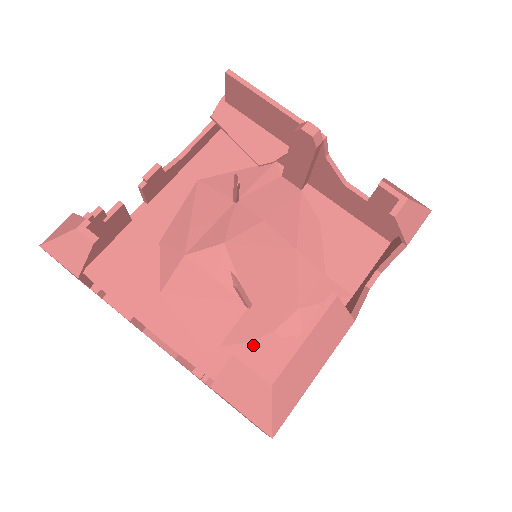
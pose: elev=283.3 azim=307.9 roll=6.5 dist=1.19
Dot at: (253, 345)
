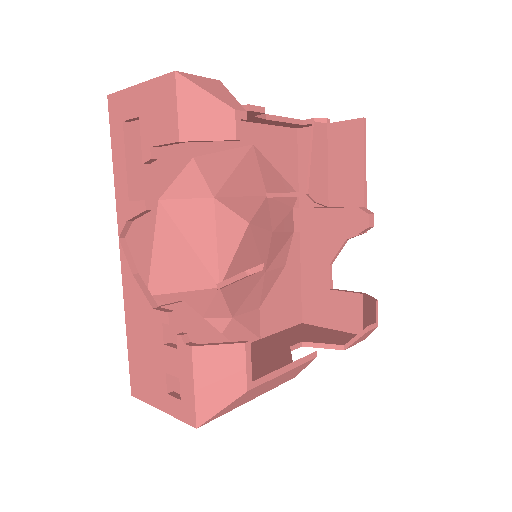
Dot at: (207, 325)
